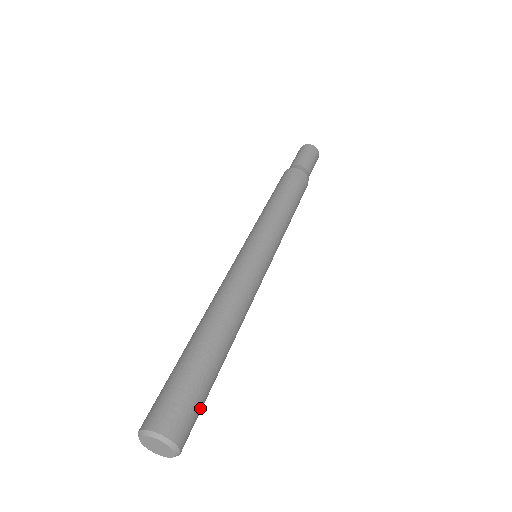
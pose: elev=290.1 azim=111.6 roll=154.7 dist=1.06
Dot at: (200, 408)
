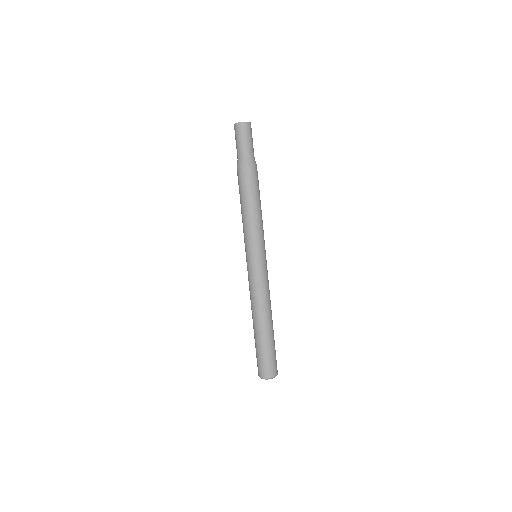
Dot at: occluded
